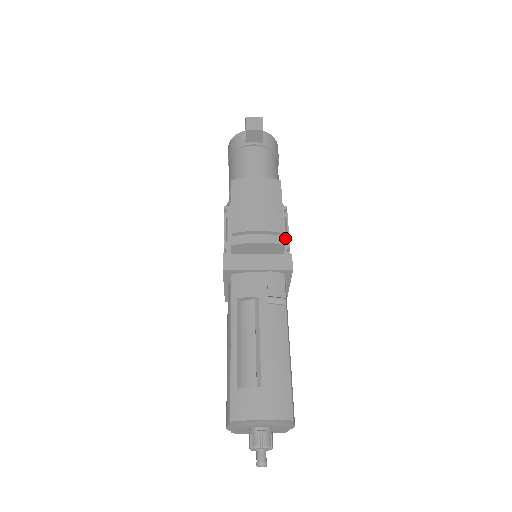
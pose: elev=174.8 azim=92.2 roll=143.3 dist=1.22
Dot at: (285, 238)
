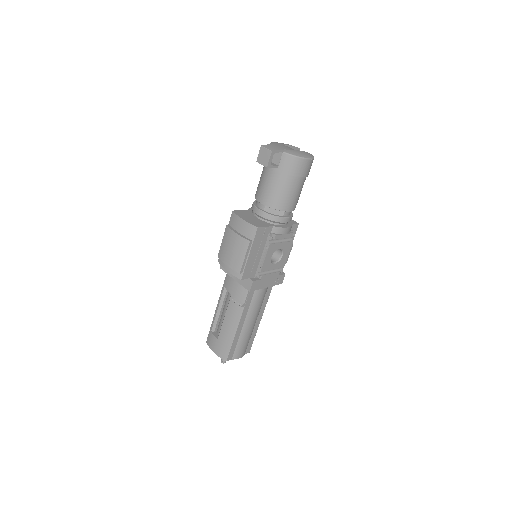
Dot at: (261, 263)
